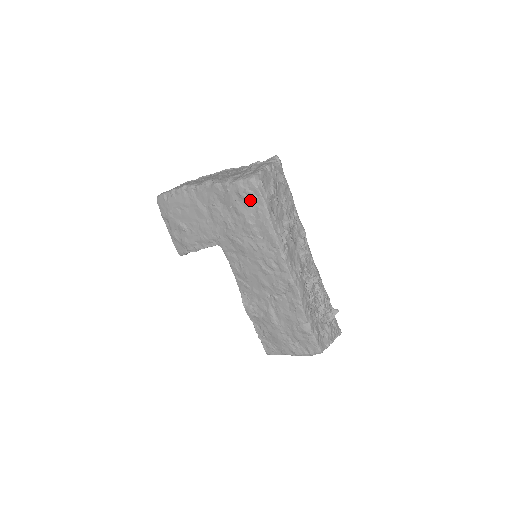
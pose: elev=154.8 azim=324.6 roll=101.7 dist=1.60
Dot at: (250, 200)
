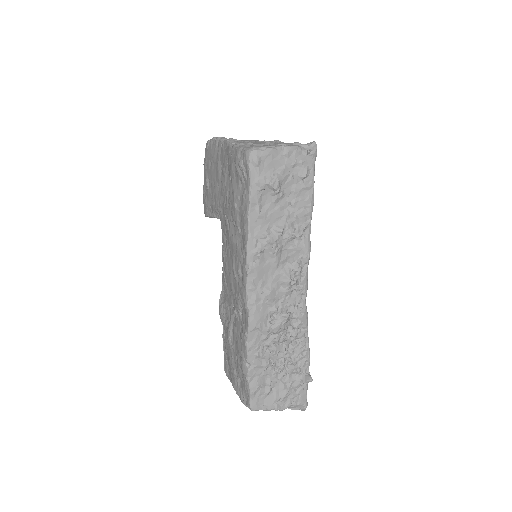
Dot at: (241, 177)
